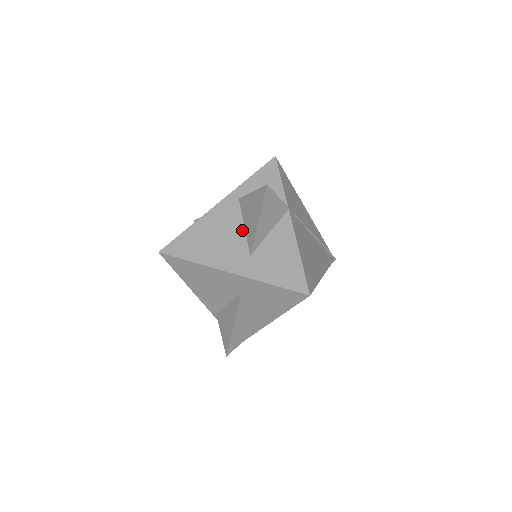
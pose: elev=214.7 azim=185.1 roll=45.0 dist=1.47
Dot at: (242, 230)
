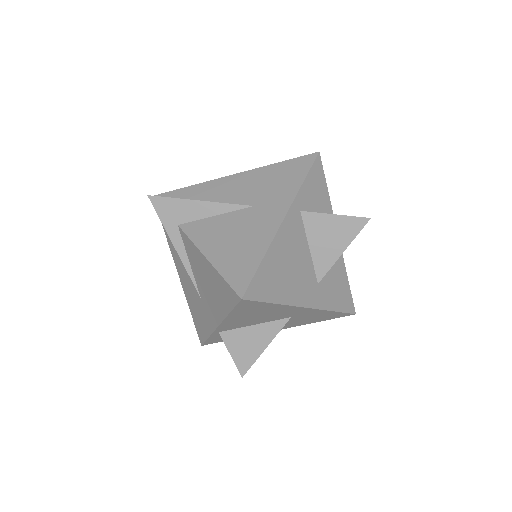
Dot at: (309, 253)
